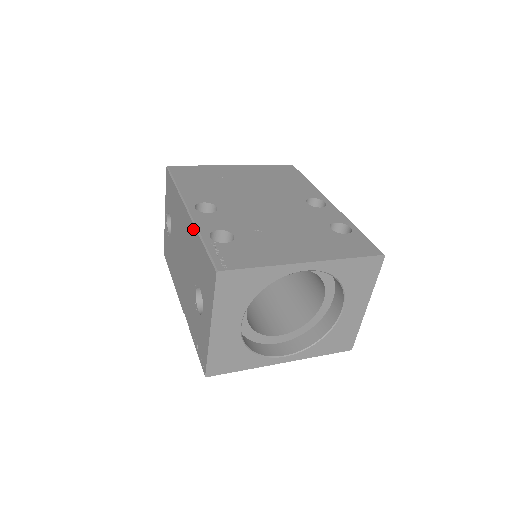
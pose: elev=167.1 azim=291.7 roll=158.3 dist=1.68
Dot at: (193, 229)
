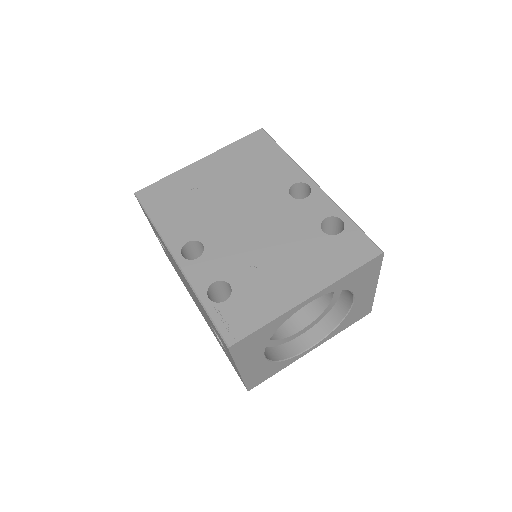
Dot at: (189, 285)
